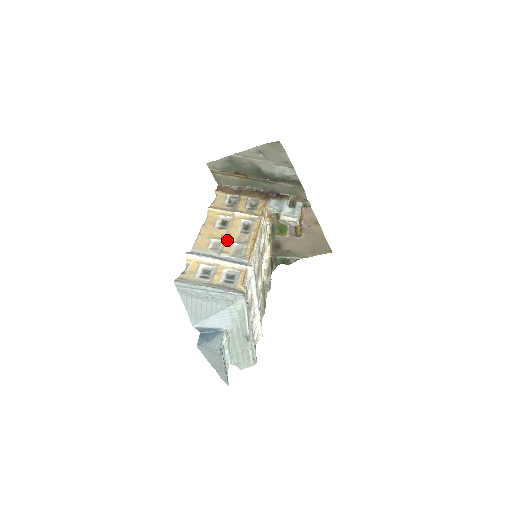
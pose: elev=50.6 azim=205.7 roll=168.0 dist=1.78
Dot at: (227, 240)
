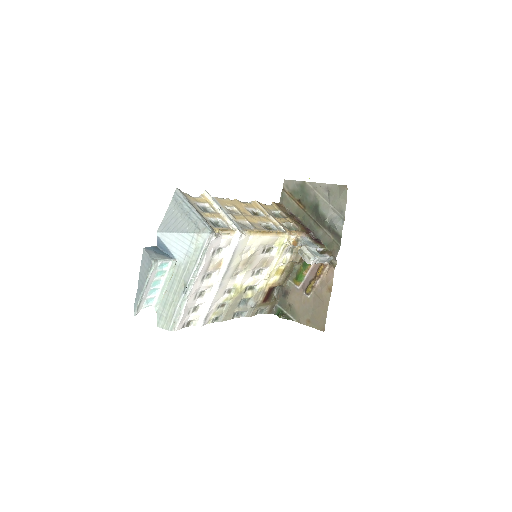
Dot at: (244, 216)
